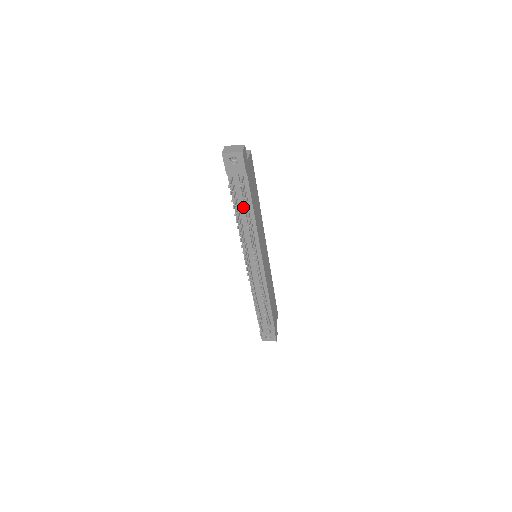
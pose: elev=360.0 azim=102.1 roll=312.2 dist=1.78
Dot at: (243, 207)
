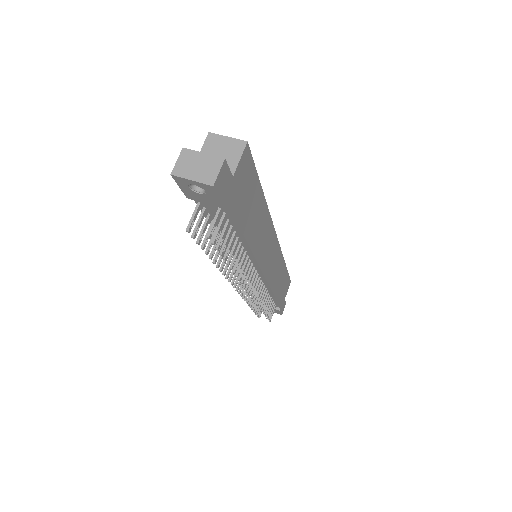
Dot at: occluded
